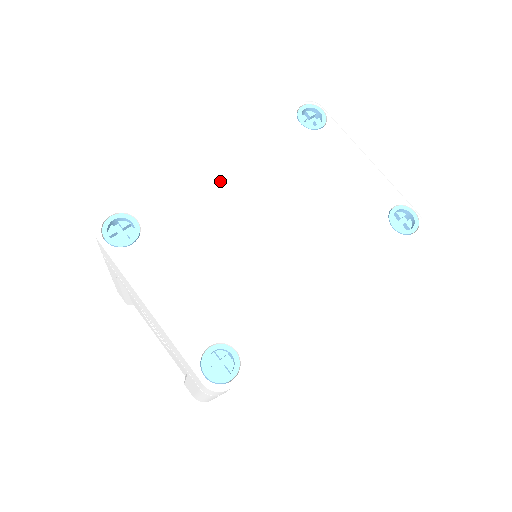
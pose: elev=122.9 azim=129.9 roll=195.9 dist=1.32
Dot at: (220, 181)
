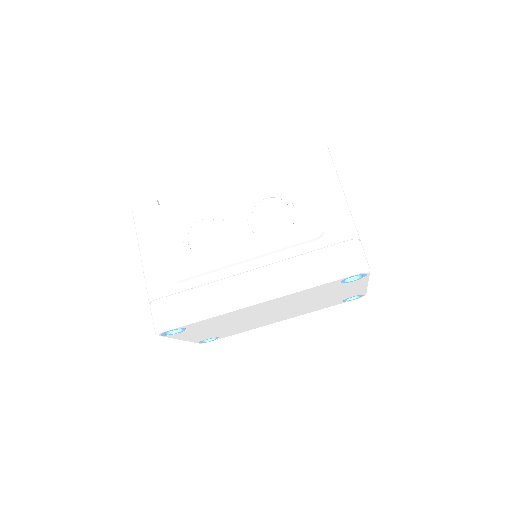
Dot at: (253, 310)
